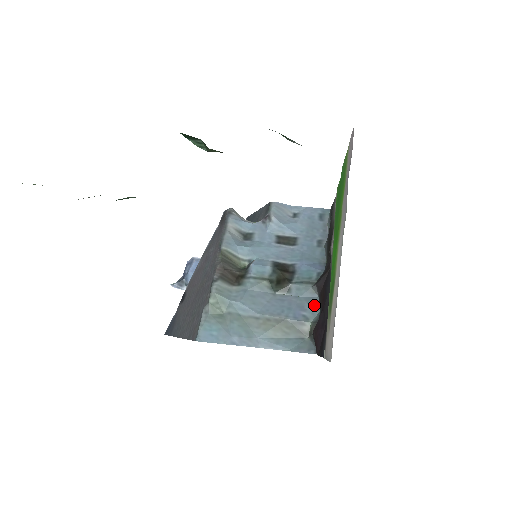
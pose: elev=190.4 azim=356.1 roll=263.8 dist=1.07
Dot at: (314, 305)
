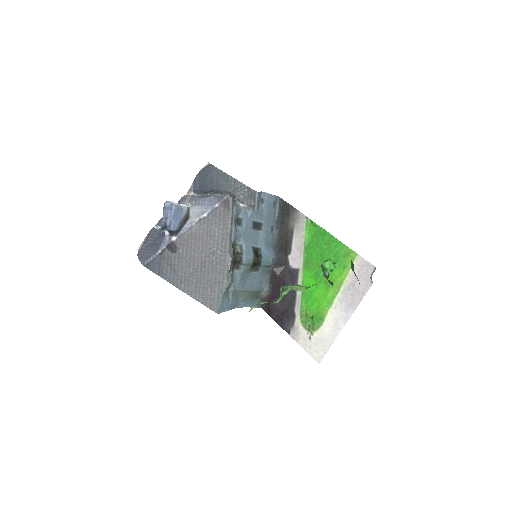
Dot at: (267, 280)
